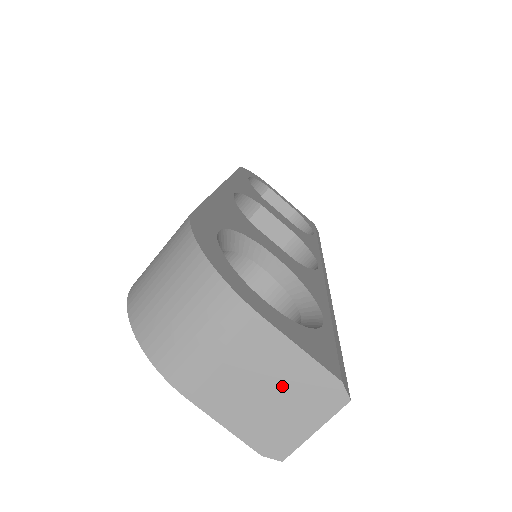
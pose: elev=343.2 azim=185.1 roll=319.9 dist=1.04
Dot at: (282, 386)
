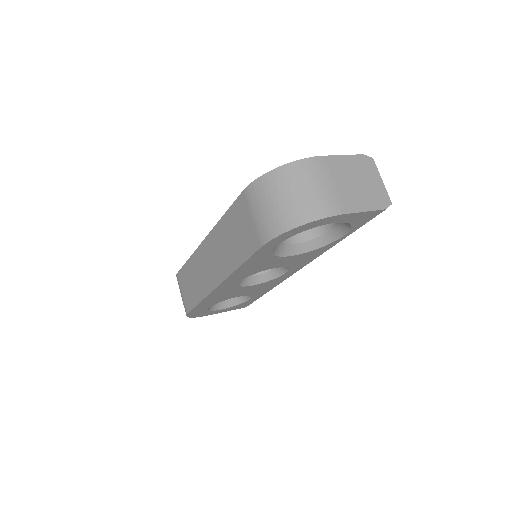
Dot at: (356, 175)
